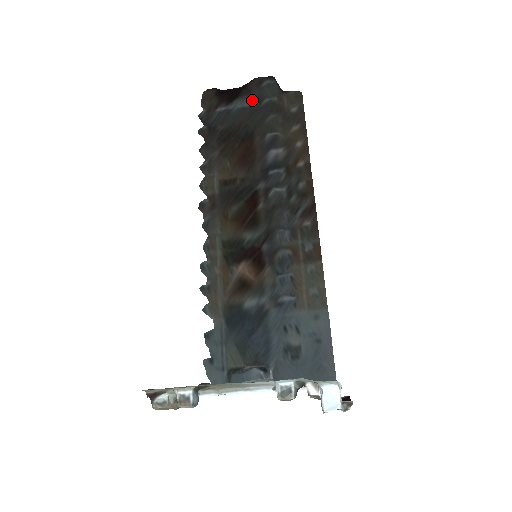
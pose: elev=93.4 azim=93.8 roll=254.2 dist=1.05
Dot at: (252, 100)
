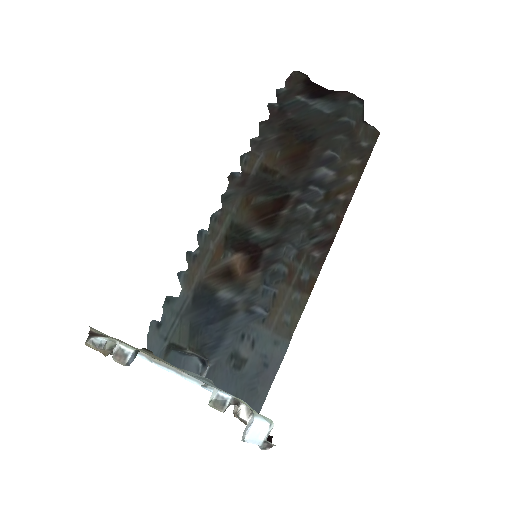
Dot at: (333, 109)
